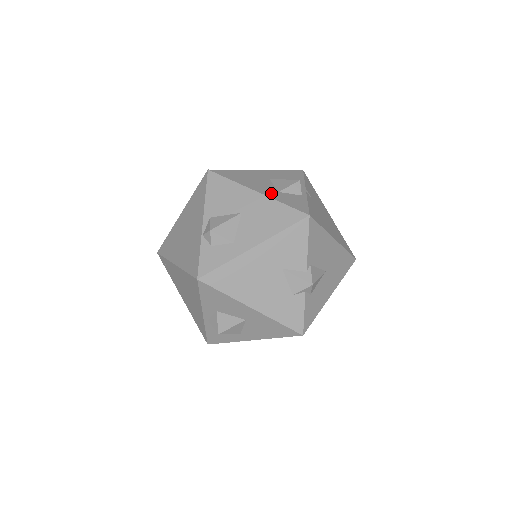
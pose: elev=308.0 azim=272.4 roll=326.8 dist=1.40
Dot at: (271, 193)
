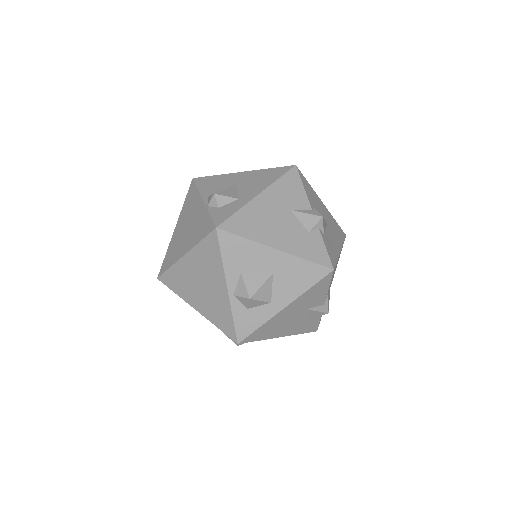
Dot at: occluded
